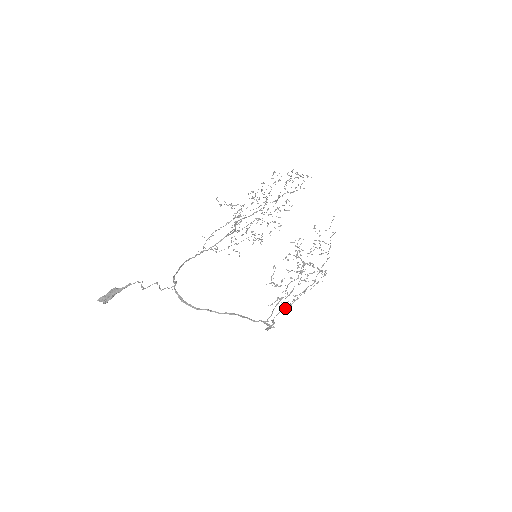
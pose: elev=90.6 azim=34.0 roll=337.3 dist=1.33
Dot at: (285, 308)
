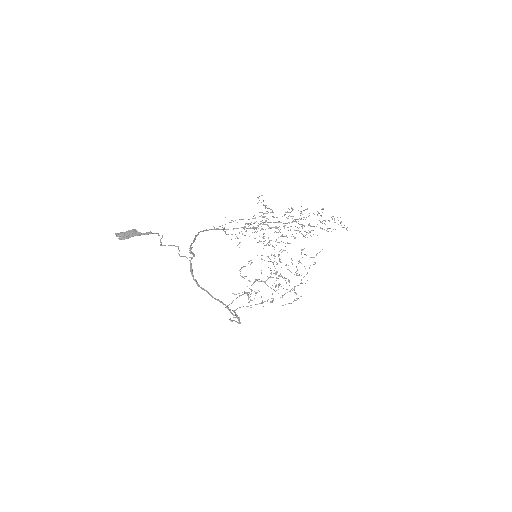
Dot at: (251, 307)
